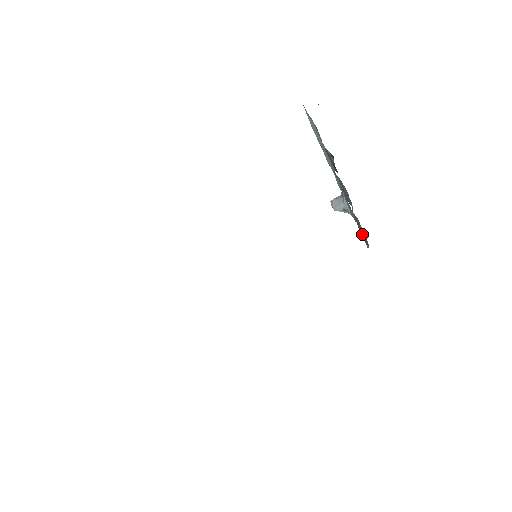
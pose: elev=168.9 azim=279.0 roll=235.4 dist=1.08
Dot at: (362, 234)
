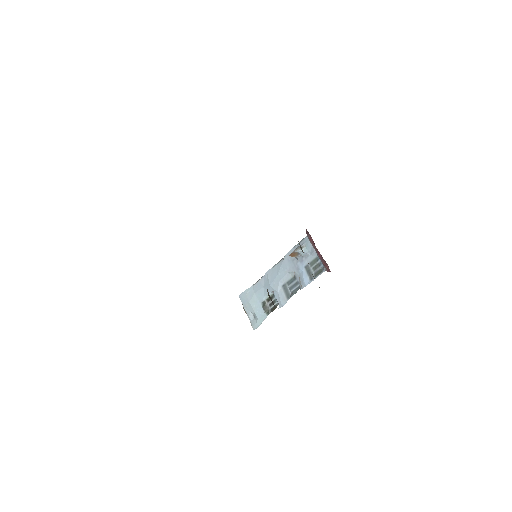
Dot at: (315, 276)
